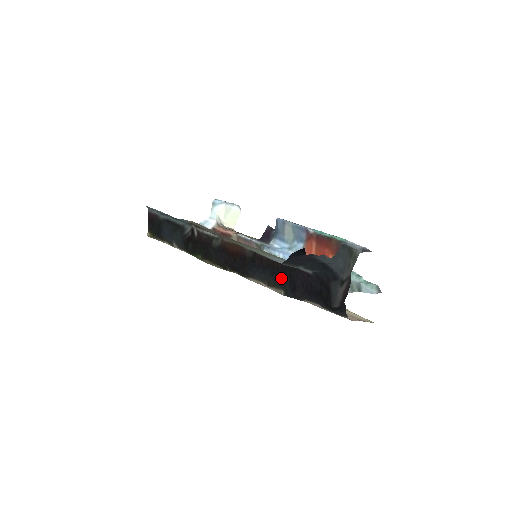
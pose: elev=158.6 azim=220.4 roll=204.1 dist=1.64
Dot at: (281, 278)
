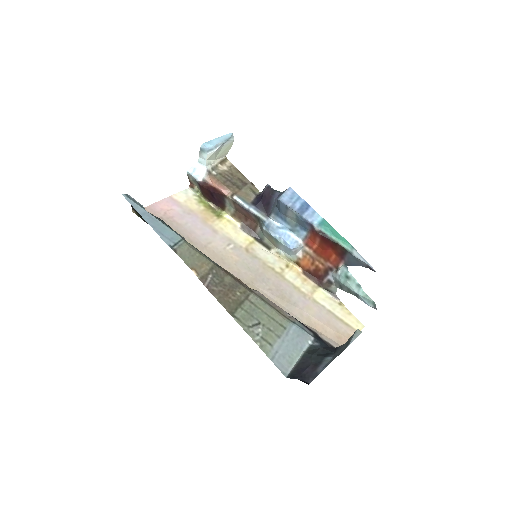
Dot at: occluded
